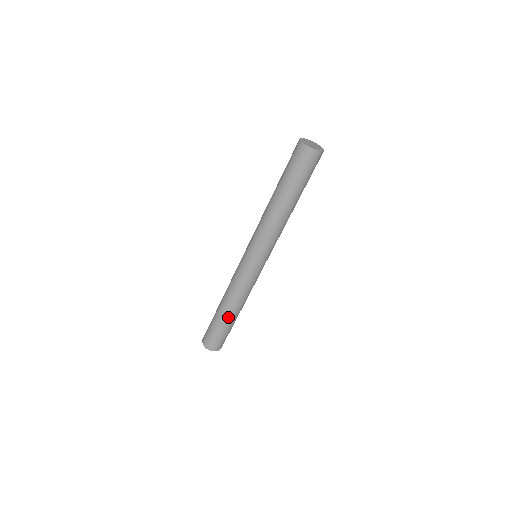
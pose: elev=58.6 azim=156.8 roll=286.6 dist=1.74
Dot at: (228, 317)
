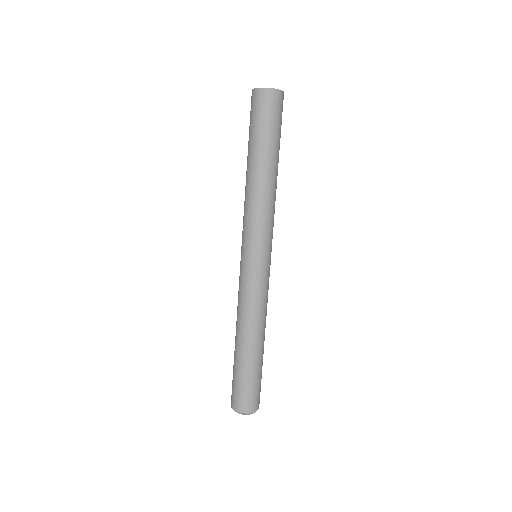
Dot at: (259, 351)
